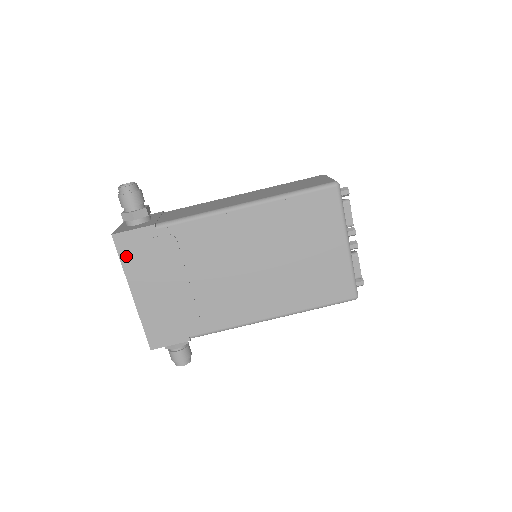
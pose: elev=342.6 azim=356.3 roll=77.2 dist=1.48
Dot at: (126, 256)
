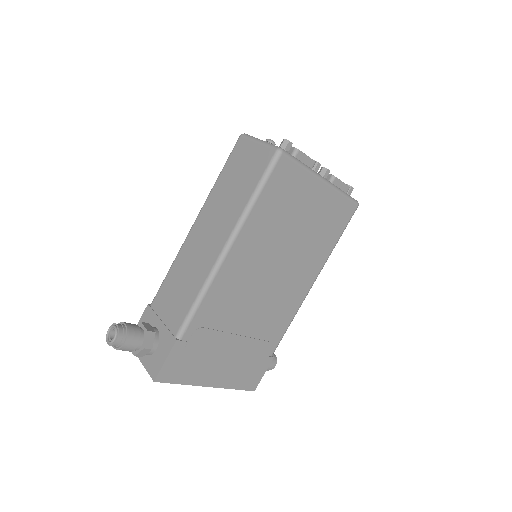
Dot at: (179, 377)
